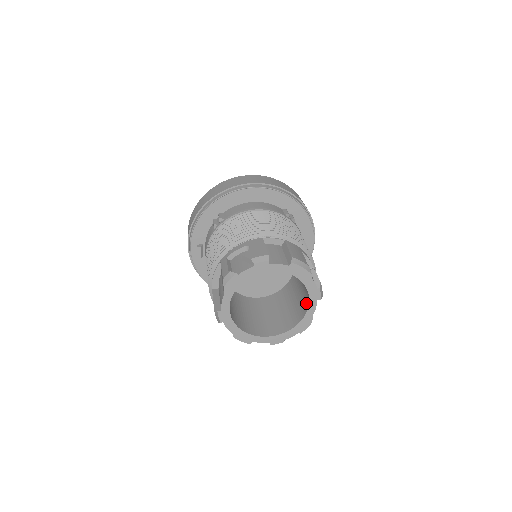
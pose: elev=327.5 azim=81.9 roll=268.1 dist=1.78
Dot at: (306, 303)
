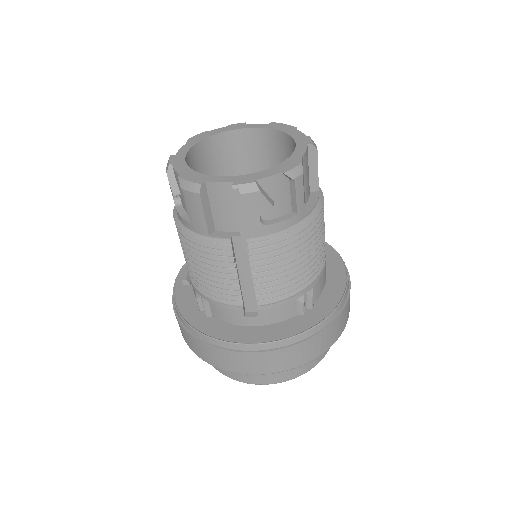
Dot at: occluded
